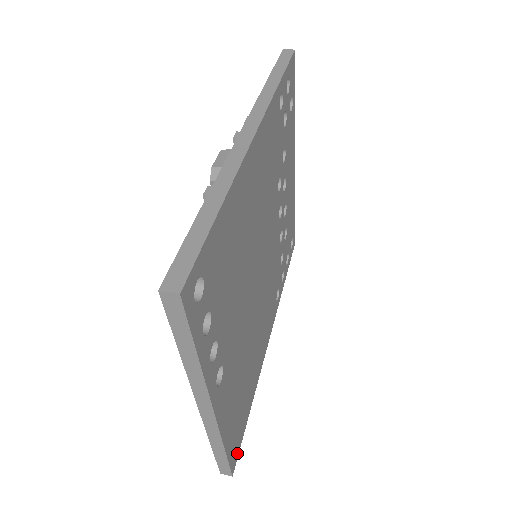
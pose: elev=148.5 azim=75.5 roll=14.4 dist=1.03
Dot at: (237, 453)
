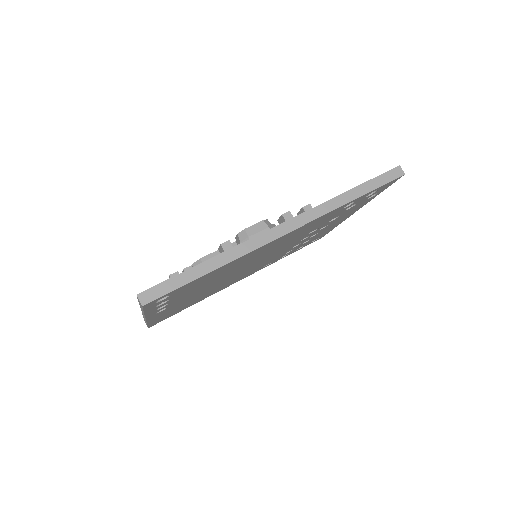
Dot at: (160, 321)
